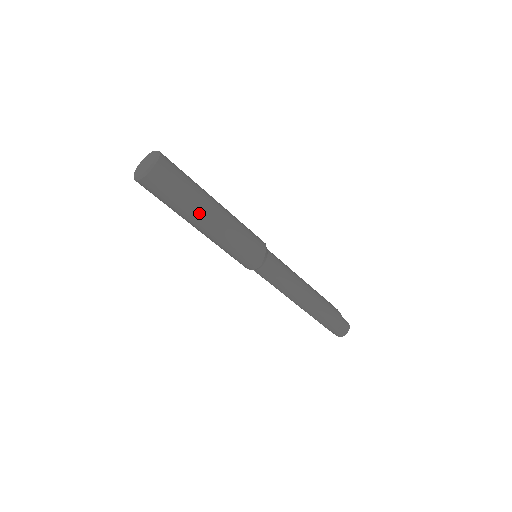
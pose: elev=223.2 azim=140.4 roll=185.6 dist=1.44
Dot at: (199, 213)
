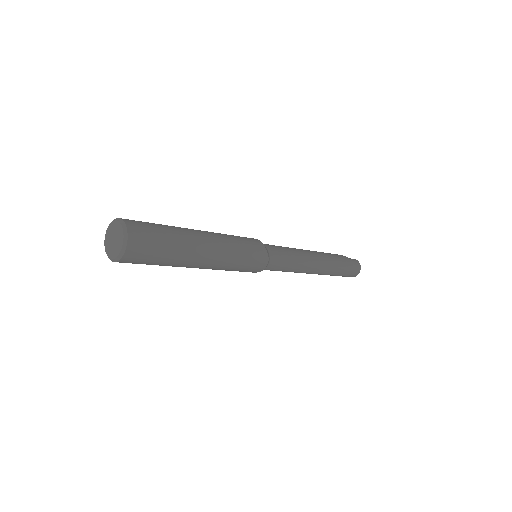
Dot at: (193, 250)
